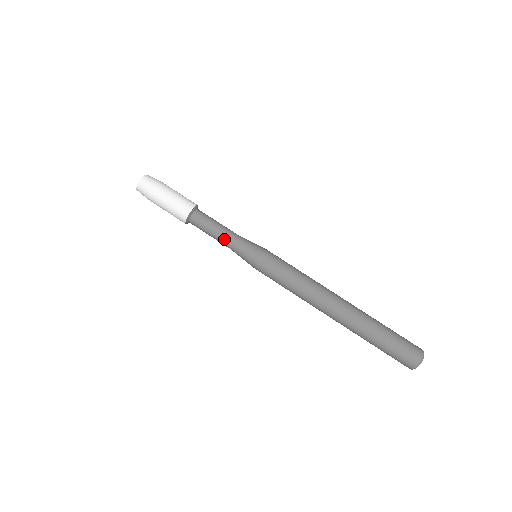
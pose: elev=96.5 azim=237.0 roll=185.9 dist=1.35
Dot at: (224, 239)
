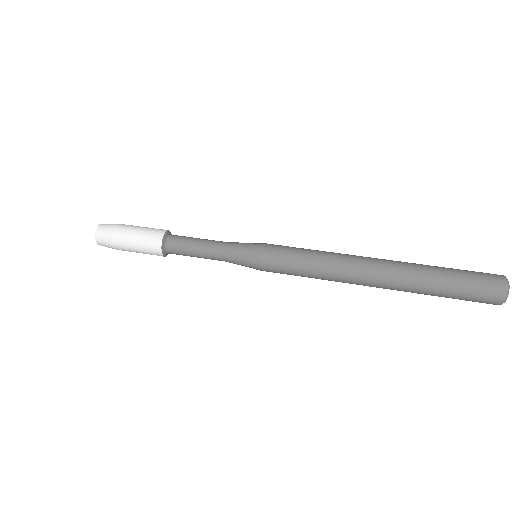
Dot at: (214, 243)
